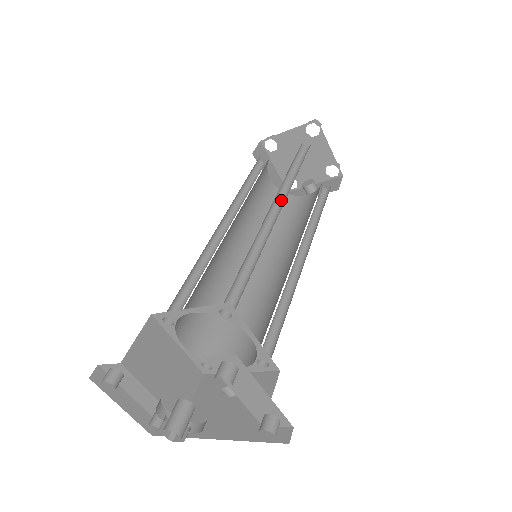
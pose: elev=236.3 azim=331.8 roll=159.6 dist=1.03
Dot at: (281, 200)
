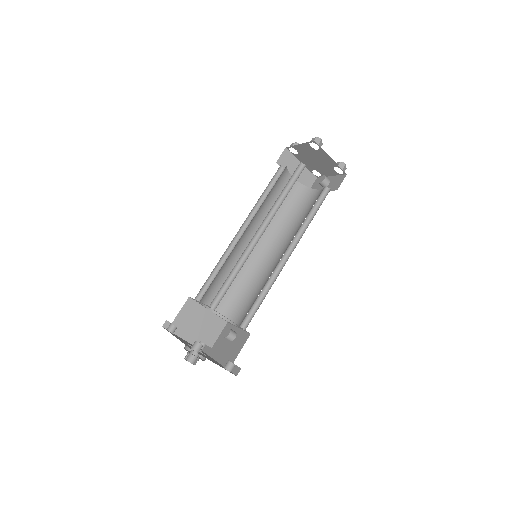
Dot at: (269, 221)
